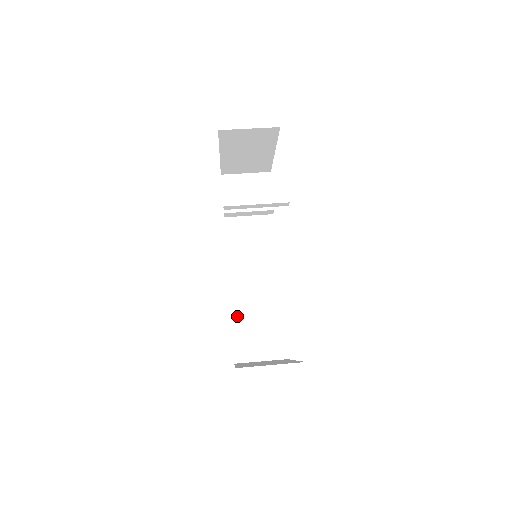
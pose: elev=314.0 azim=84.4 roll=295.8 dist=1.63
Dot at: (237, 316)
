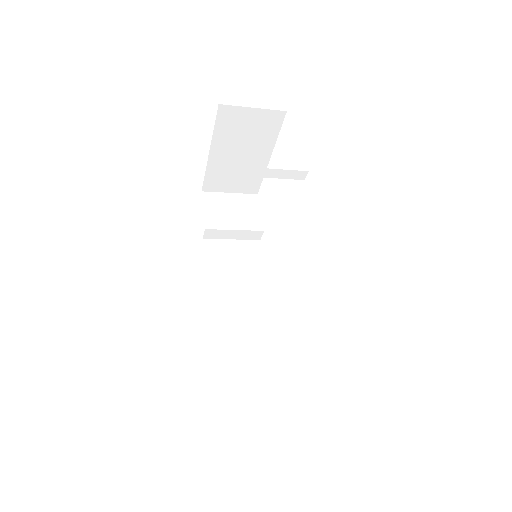
Dot at: (221, 351)
